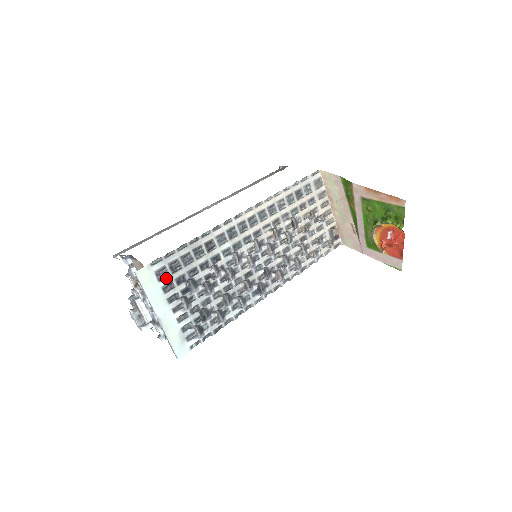
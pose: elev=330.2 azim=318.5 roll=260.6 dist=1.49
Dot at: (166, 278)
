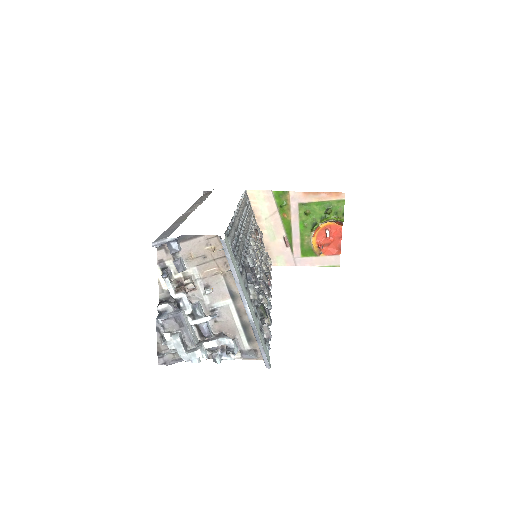
Dot at: (236, 257)
